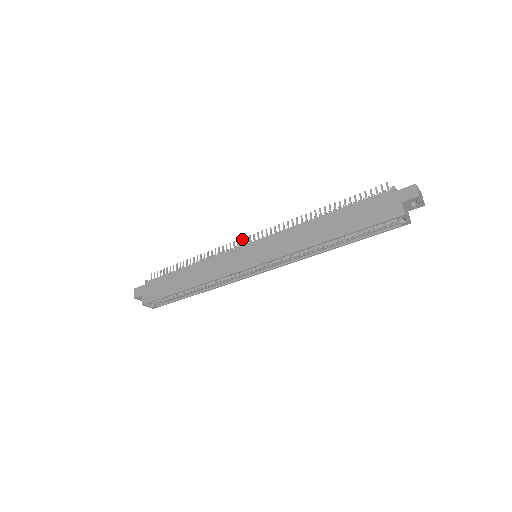
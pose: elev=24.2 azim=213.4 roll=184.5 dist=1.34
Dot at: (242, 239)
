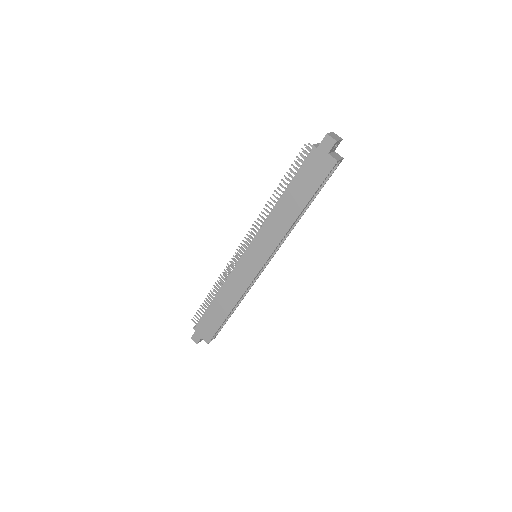
Dot at: (236, 253)
